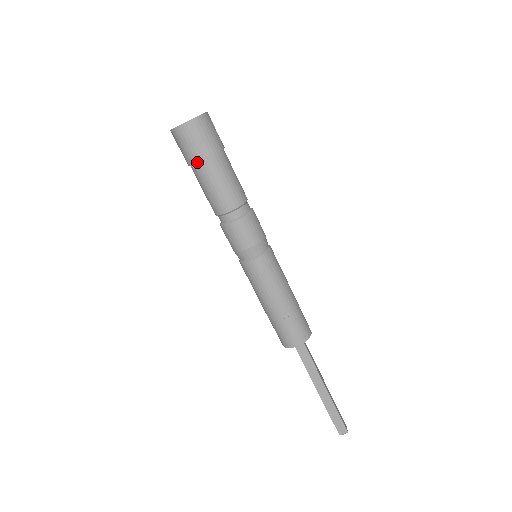
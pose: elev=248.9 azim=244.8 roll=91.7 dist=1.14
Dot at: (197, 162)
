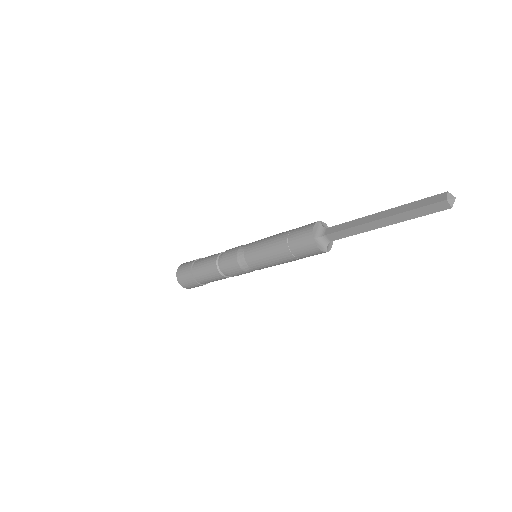
Dot at: (192, 269)
